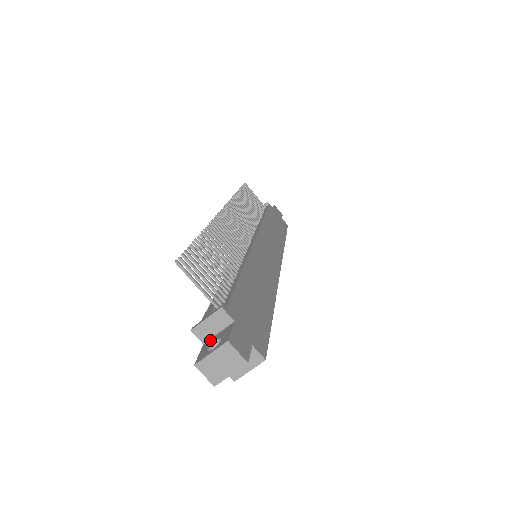
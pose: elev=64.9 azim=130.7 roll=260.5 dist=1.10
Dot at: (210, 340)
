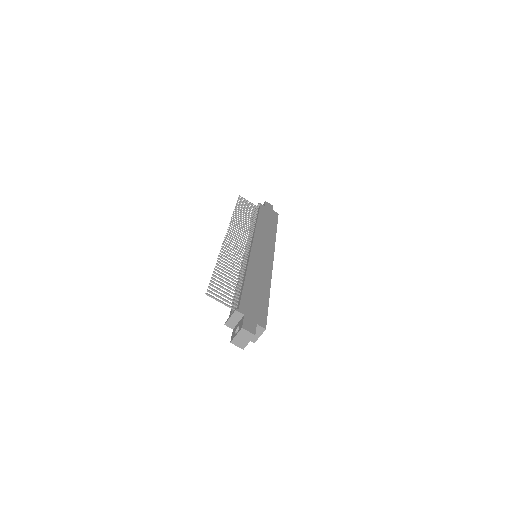
Dot at: (235, 327)
